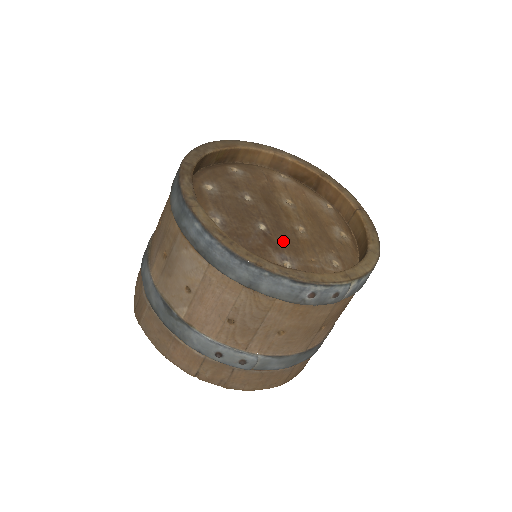
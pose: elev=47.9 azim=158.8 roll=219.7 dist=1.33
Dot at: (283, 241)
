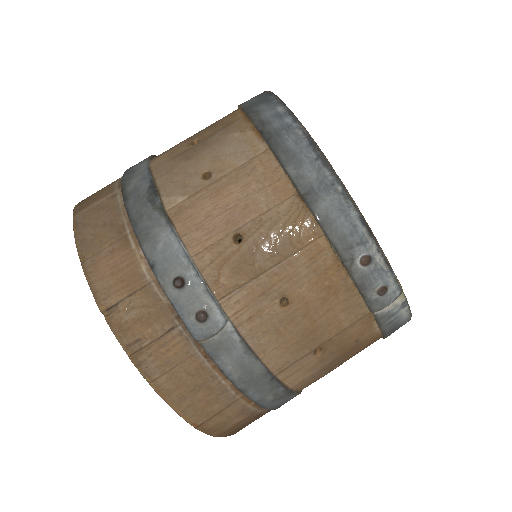
Dot at: occluded
